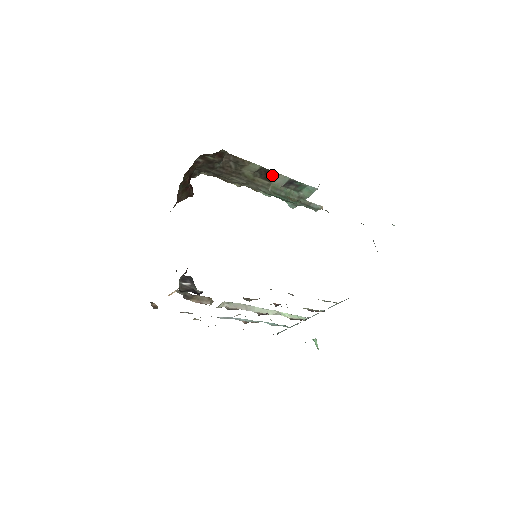
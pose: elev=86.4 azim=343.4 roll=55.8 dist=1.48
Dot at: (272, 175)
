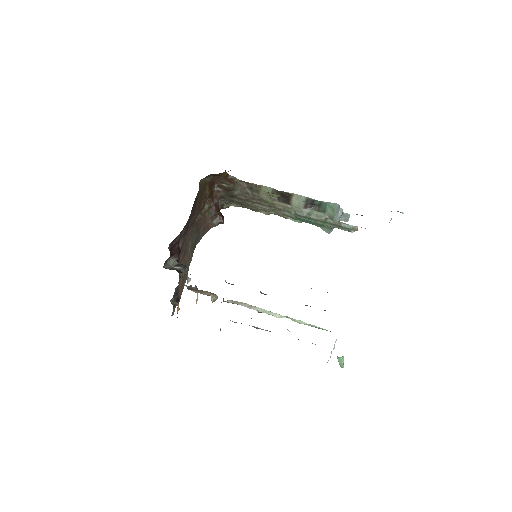
Dot at: (288, 196)
